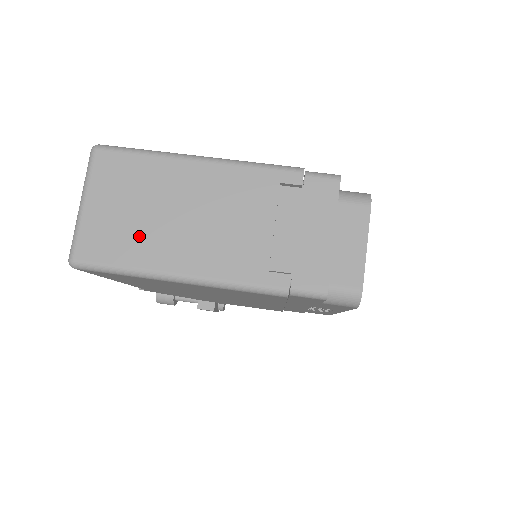
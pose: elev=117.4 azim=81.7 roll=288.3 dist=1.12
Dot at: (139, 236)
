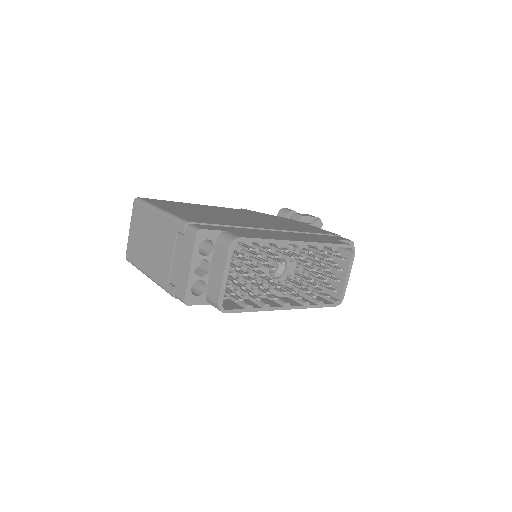
Dot at: (140, 250)
